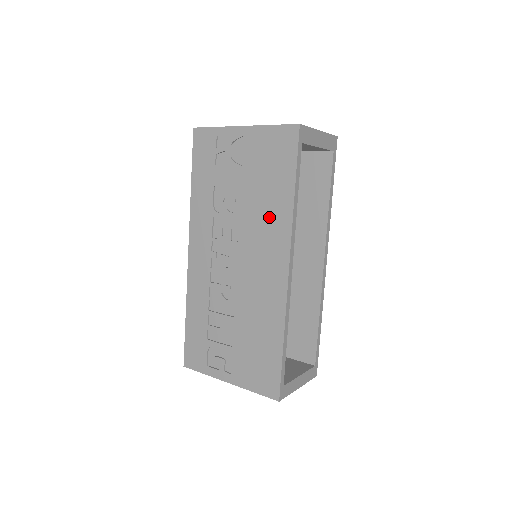
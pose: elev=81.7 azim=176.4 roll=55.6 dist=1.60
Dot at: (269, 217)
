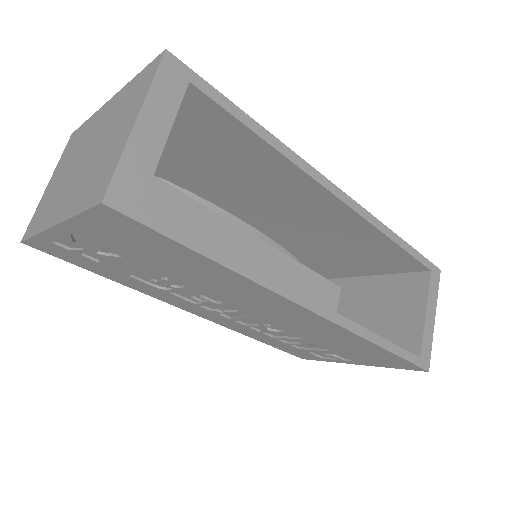
Dot at: (224, 285)
